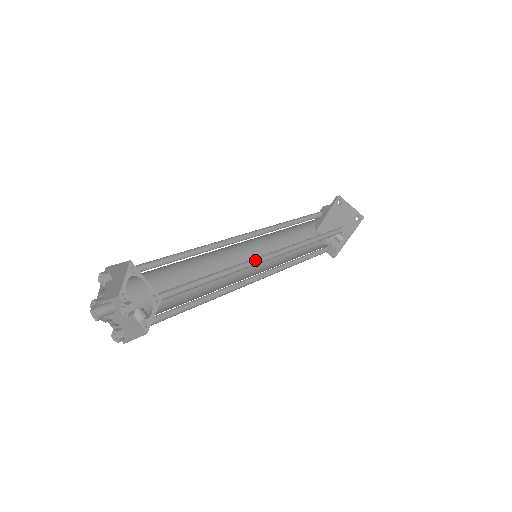
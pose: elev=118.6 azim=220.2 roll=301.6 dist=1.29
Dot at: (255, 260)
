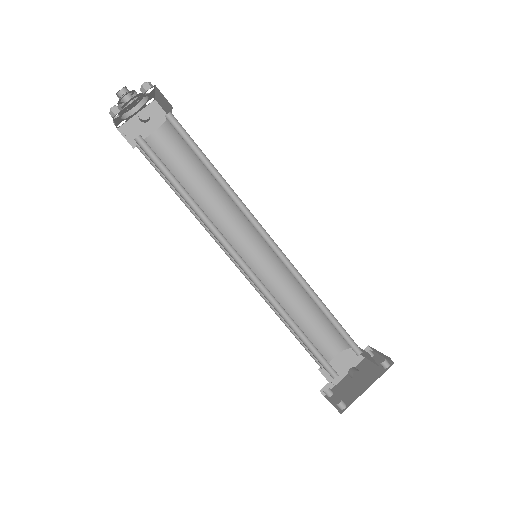
Dot at: (255, 227)
